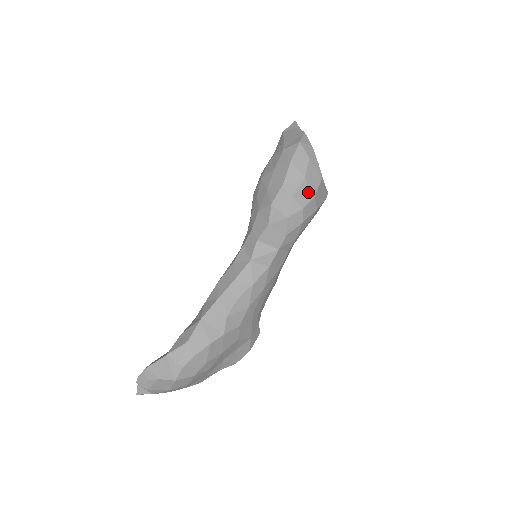
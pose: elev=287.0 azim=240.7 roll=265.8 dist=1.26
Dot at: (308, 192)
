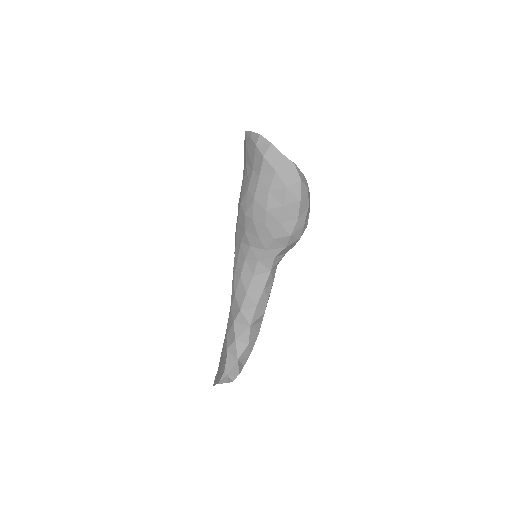
Dot at: (308, 213)
